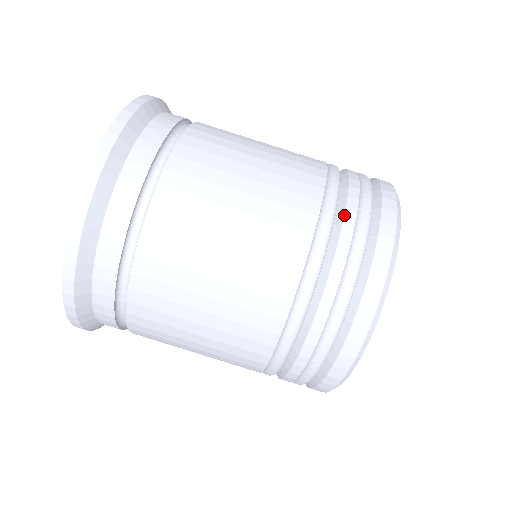
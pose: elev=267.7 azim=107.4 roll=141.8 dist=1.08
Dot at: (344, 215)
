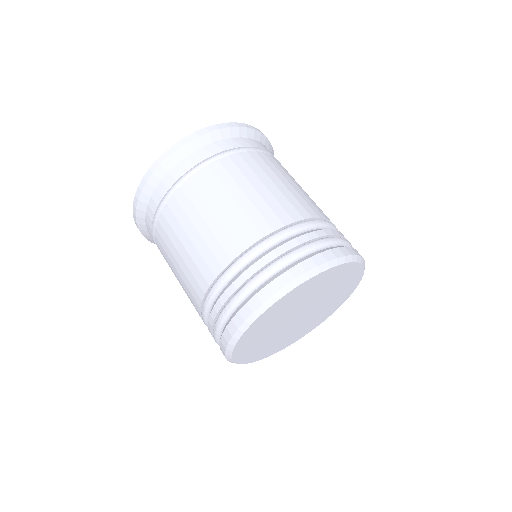
Dot at: (310, 232)
